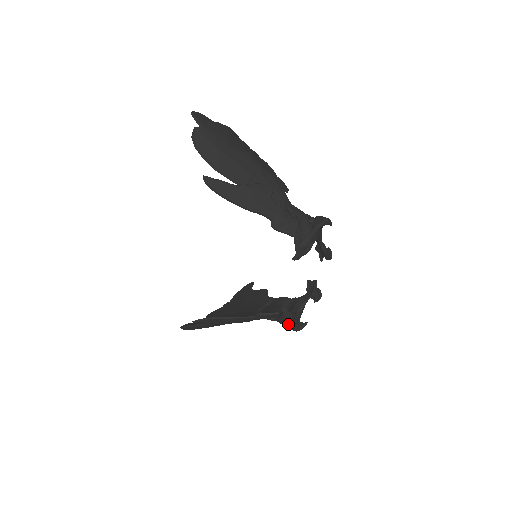
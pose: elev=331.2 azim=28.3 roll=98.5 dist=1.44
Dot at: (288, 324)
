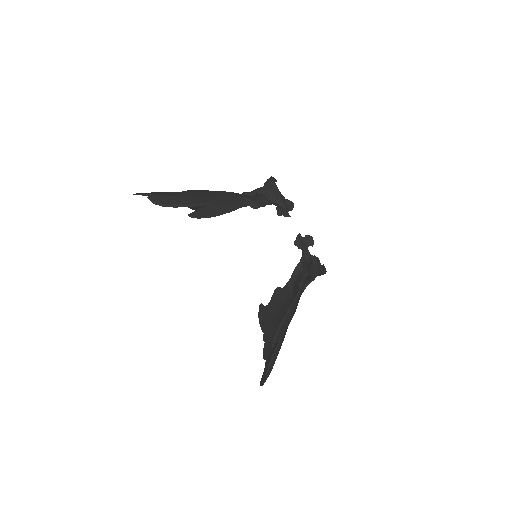
Dot at: (320, 267)
